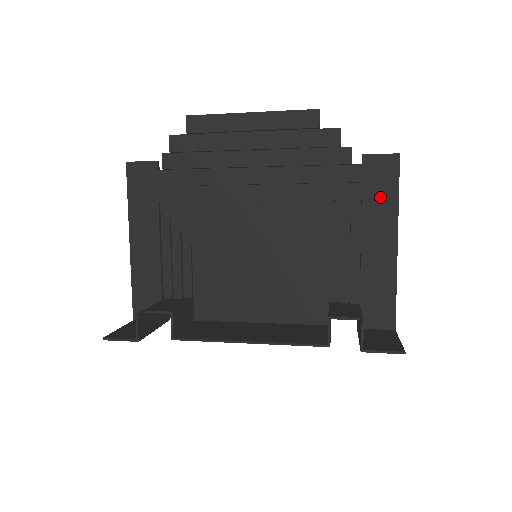
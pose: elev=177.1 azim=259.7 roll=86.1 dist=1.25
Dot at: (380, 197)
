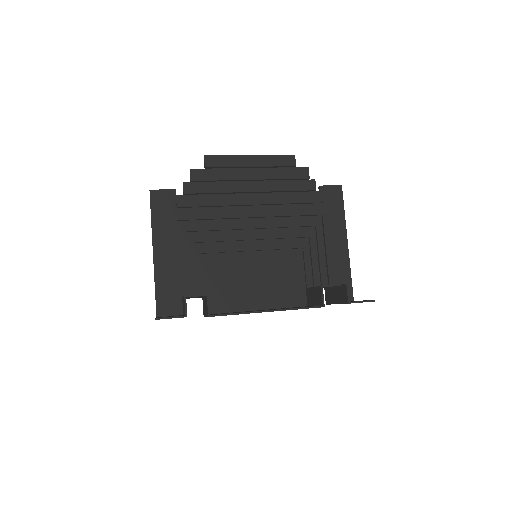
Dot at: (334, 212)
